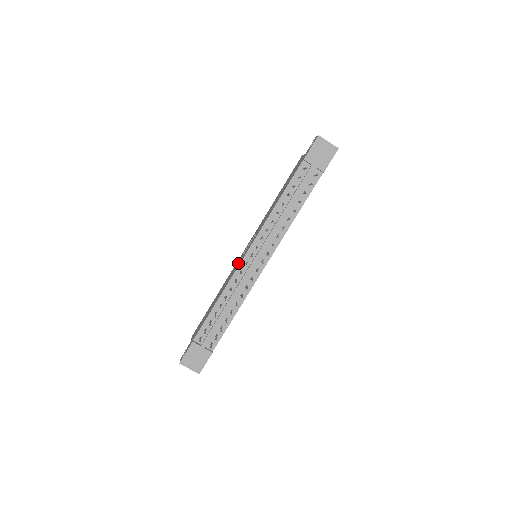
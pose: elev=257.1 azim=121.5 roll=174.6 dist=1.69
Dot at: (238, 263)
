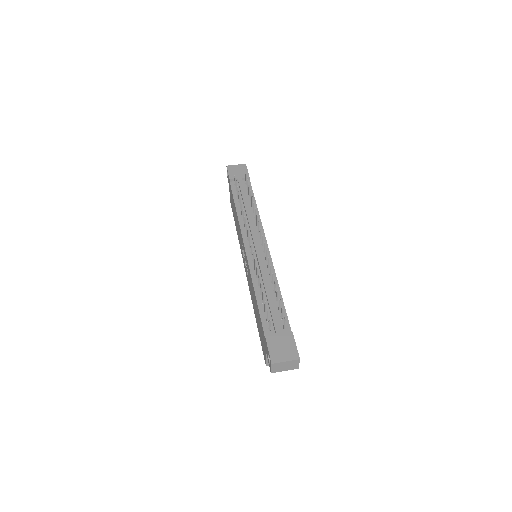
Dot at: (247, 272)
